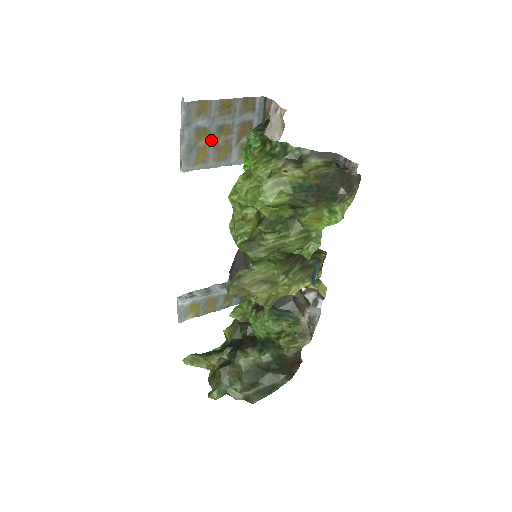
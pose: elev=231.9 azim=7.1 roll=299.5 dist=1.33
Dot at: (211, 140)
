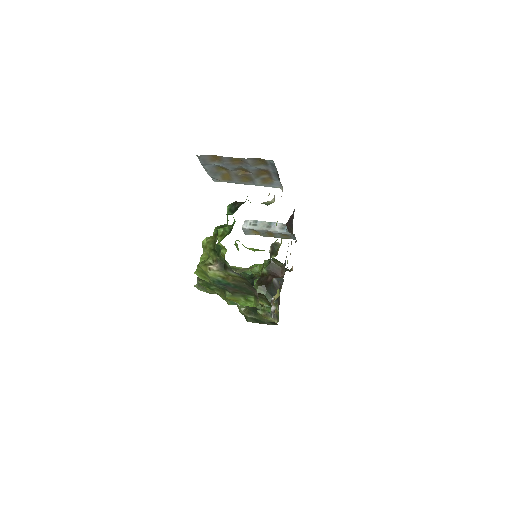
Dot at: (231, 172)
